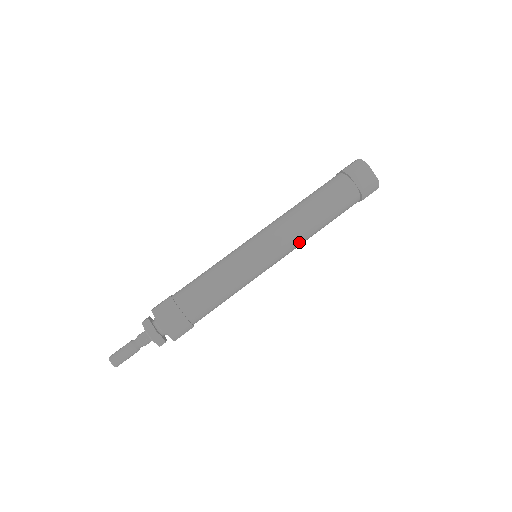
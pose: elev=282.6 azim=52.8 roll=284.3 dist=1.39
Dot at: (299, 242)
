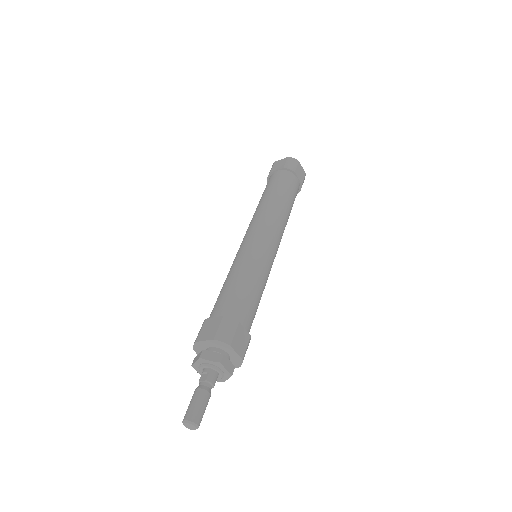
Dot at: (273, 217)
